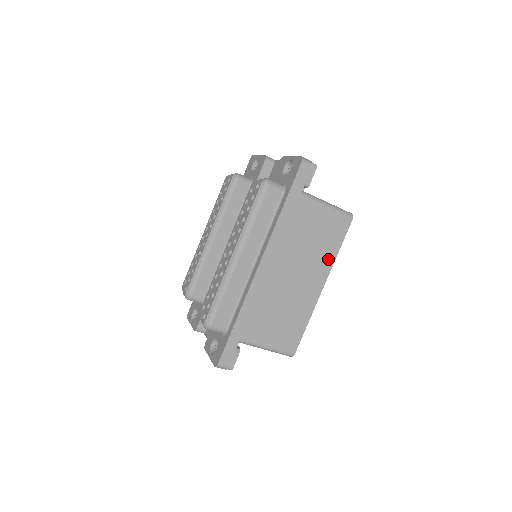
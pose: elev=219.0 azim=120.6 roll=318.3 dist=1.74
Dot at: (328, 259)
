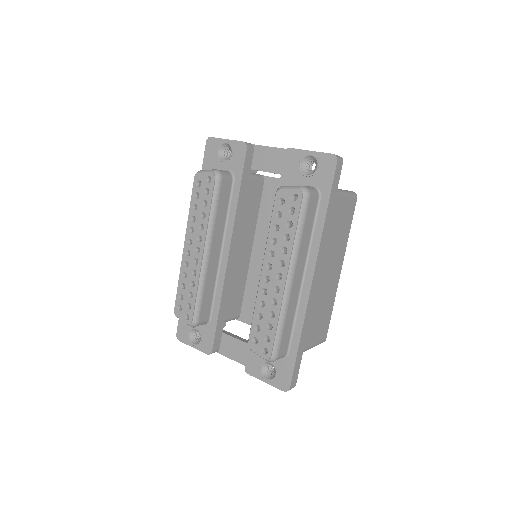
Dot at: (344, 243)
